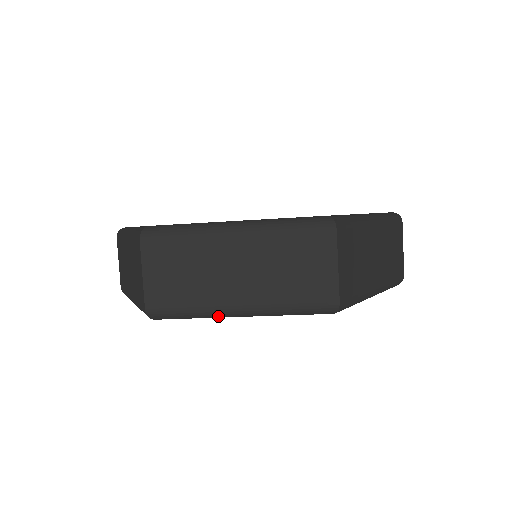
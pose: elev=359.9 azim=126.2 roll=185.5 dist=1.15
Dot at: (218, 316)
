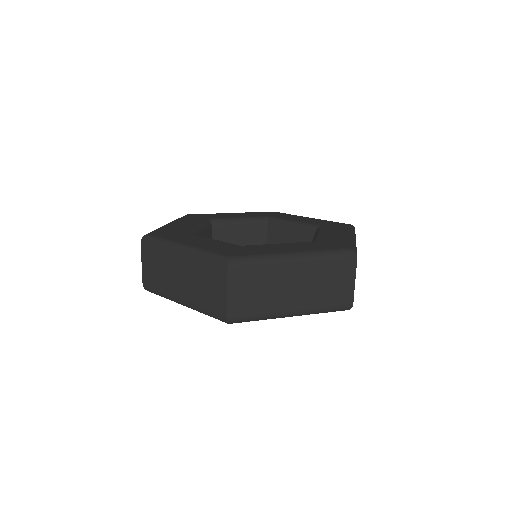
Dot at: occluded
